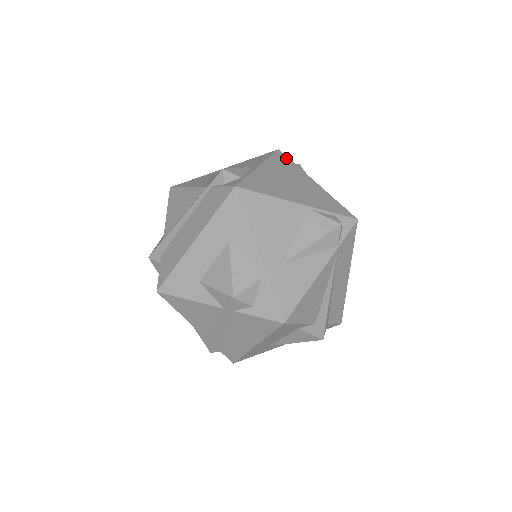
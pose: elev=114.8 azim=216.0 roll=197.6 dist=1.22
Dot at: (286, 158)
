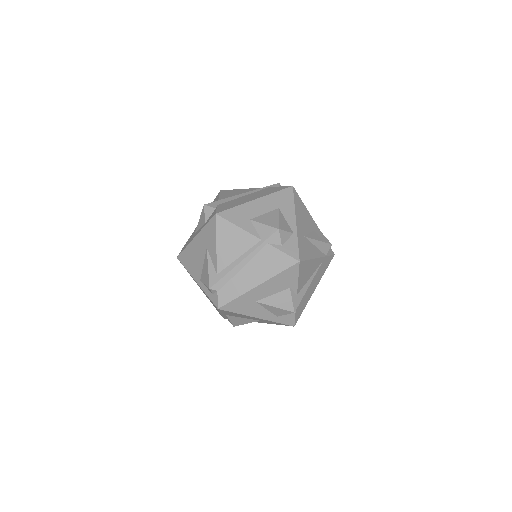
Dot at: occluded
